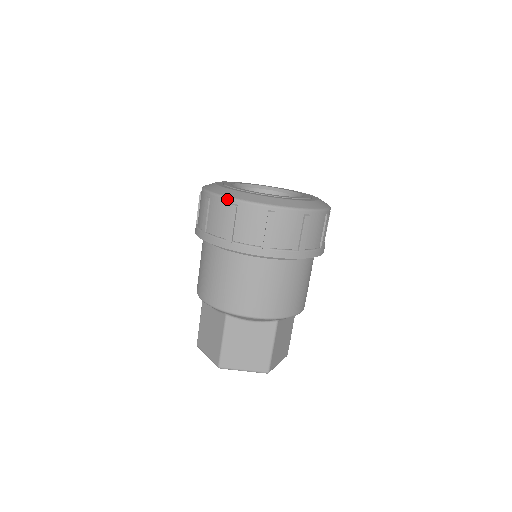
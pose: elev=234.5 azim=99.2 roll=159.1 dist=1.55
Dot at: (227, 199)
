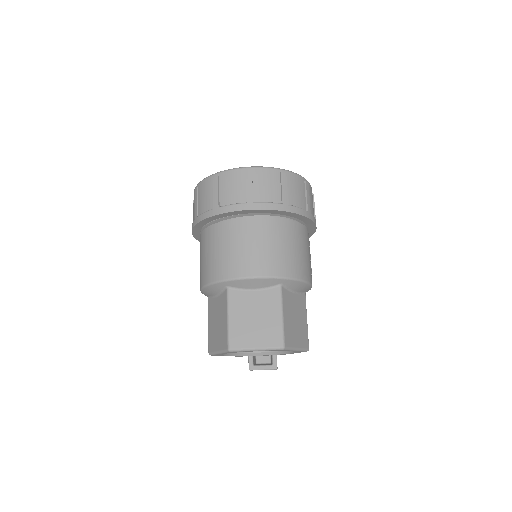
Dot at: (210, 176)
